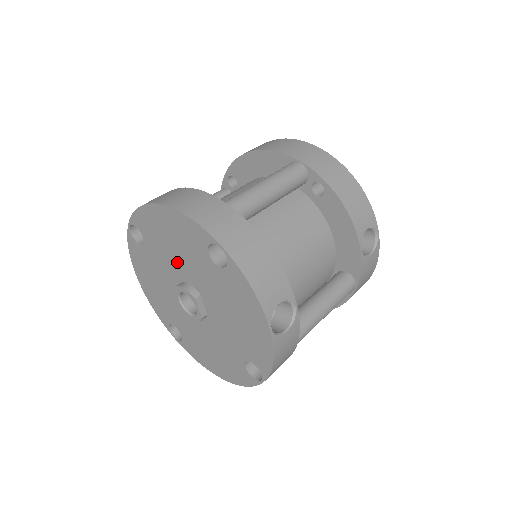
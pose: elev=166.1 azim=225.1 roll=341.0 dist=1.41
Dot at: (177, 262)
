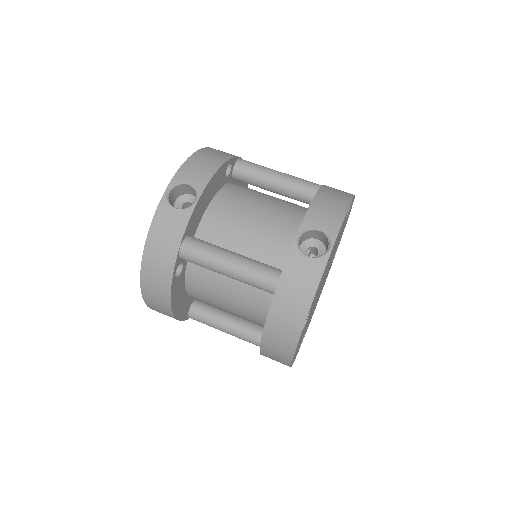
Dot at: occluded
